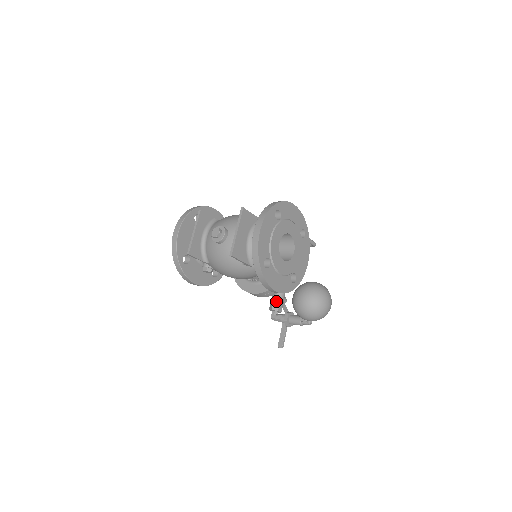
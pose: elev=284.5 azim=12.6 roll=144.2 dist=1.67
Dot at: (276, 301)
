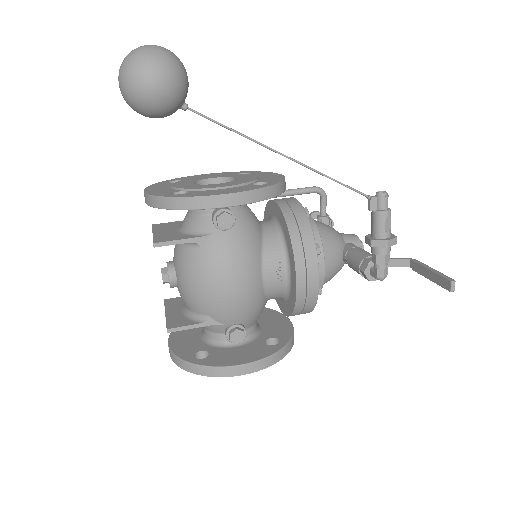
Dot at: (357, 262)
